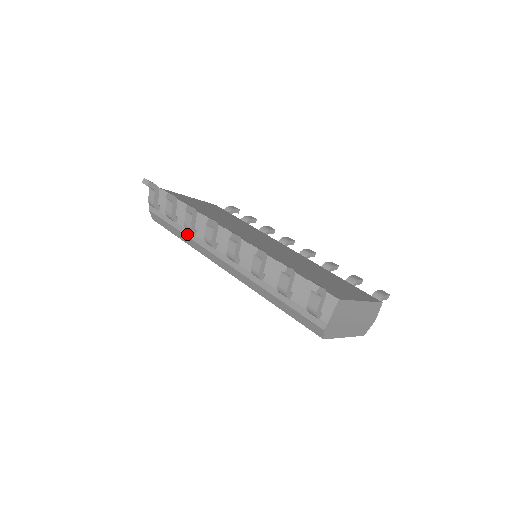
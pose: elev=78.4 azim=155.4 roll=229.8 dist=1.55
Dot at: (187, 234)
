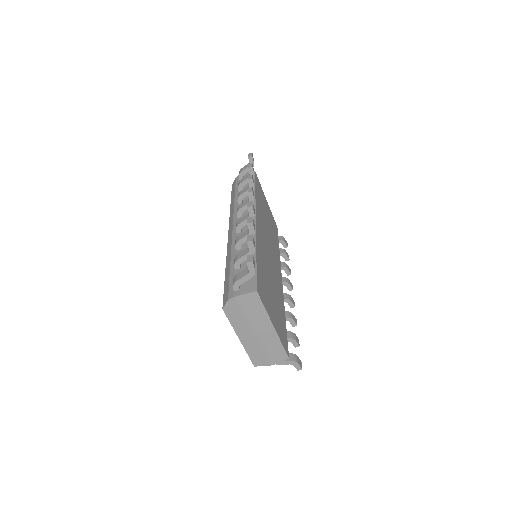
Dot at: (236, 201)
